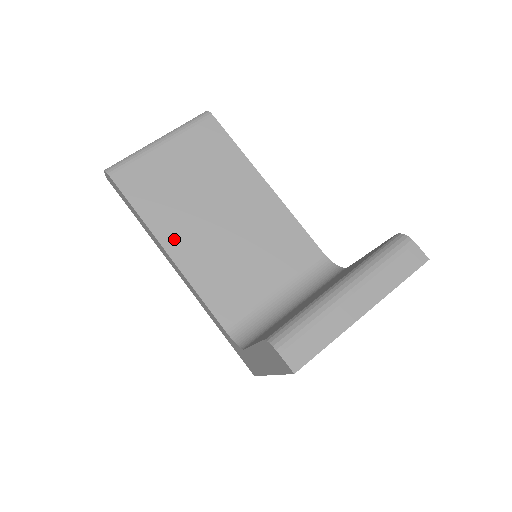
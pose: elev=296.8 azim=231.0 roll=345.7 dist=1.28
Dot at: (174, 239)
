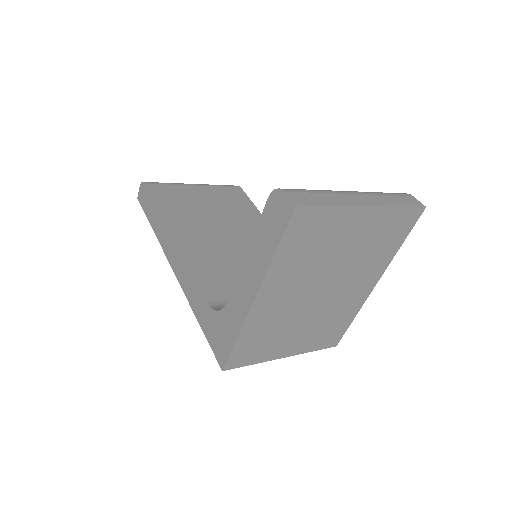
Dot at: (183, 232)
